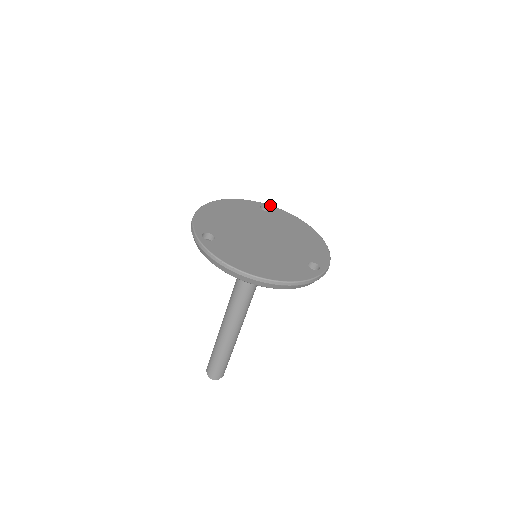
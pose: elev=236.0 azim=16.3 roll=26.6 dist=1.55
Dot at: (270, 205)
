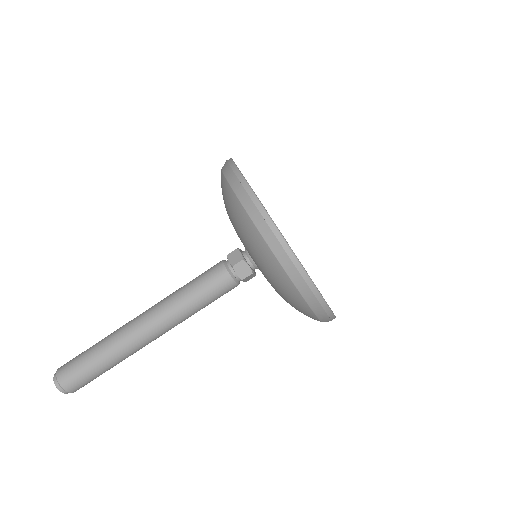
Dot at: occluded
